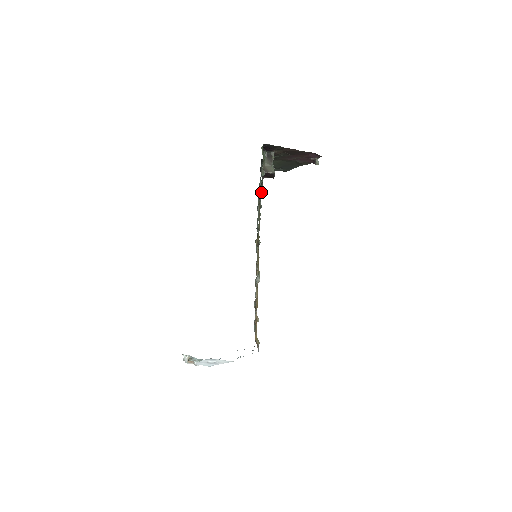
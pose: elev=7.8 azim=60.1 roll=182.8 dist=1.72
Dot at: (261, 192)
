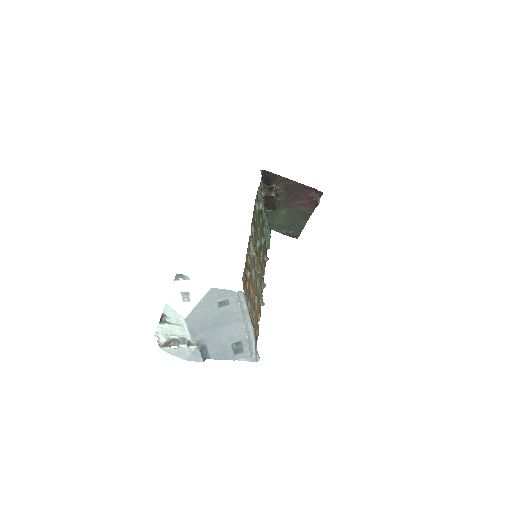
Dot at: (264, 219)
